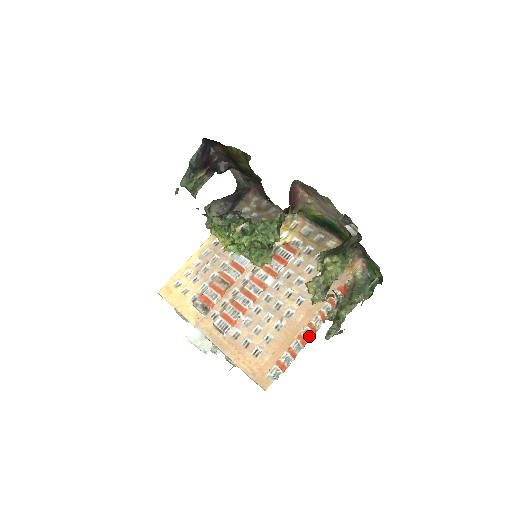
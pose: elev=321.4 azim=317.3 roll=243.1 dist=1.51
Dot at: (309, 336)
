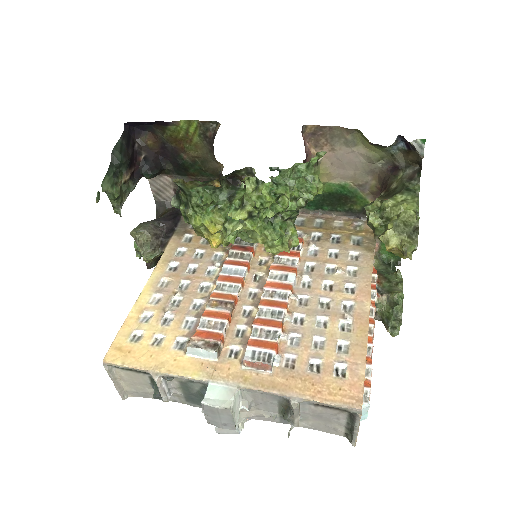
Dot at: occluded
